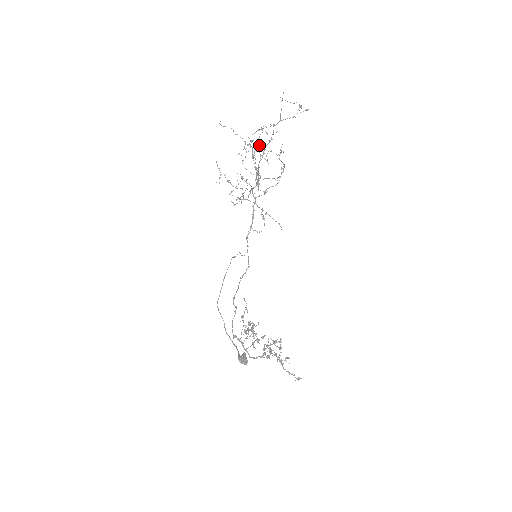
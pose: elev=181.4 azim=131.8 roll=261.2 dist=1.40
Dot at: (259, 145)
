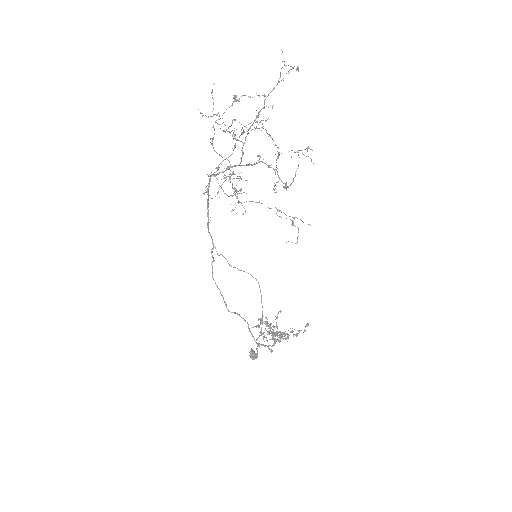
Dot at: occluded
